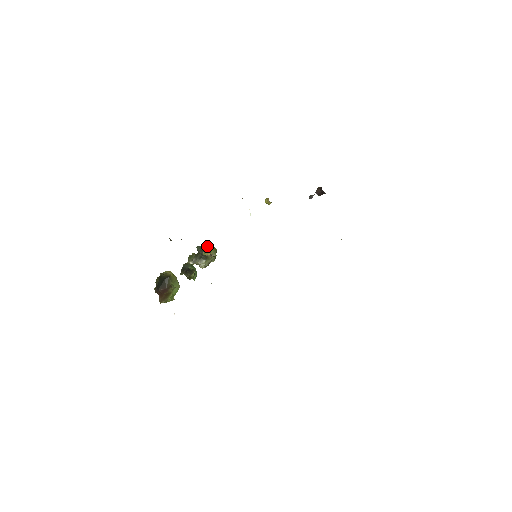
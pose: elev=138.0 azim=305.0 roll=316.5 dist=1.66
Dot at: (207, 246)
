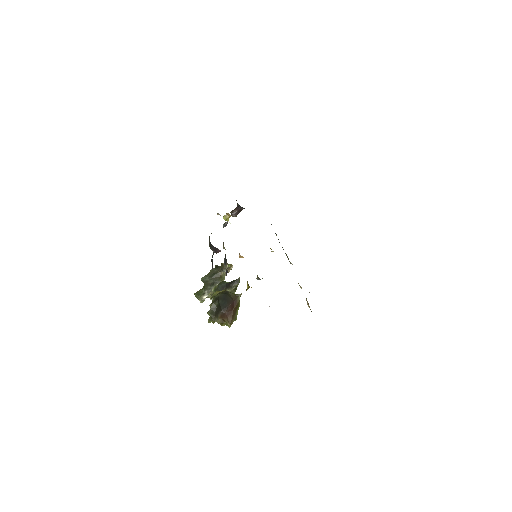
Dot at: (214, 269)
